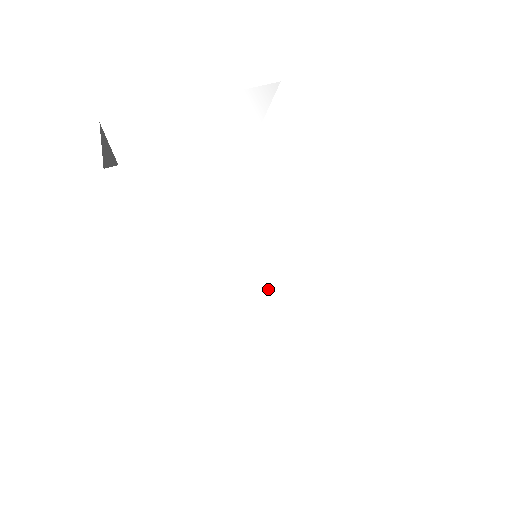
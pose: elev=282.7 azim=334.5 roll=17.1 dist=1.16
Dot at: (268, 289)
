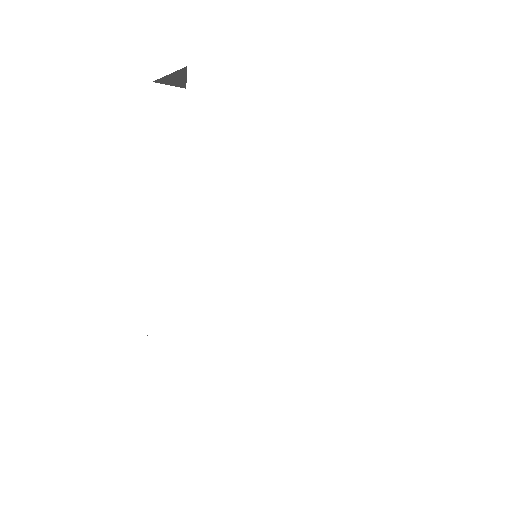
Dot at: (221, 307)
